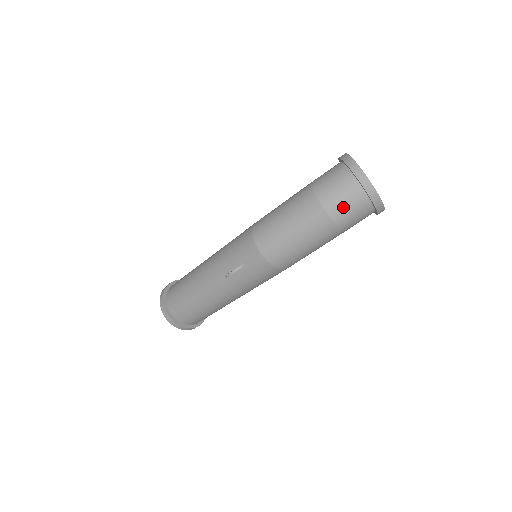
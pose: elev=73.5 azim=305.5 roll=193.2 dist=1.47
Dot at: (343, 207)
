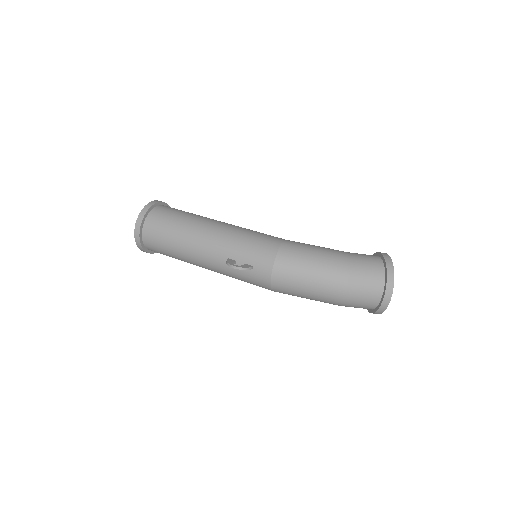
Dot at: (358, 297)
